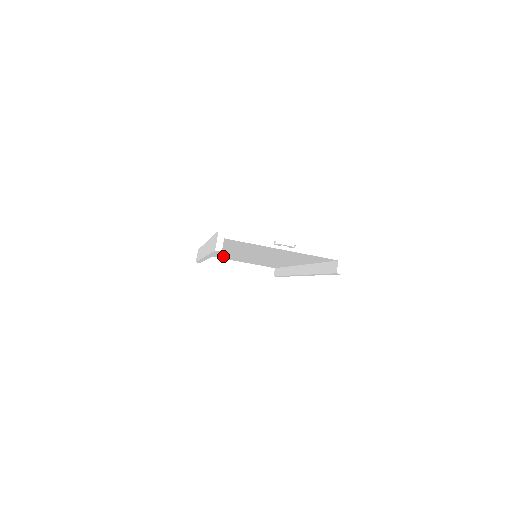
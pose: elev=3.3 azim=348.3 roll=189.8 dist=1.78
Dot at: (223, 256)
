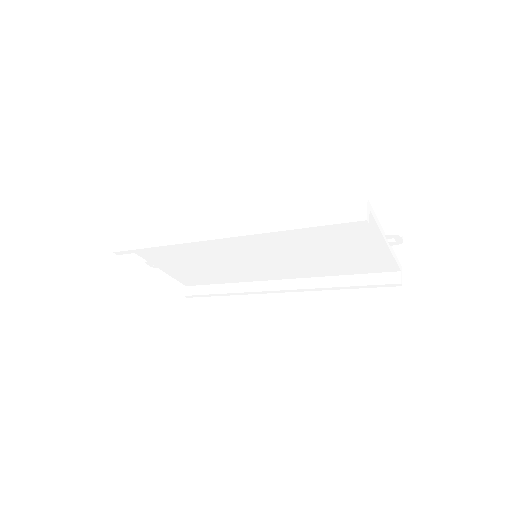
Dot at: (169, 251)
